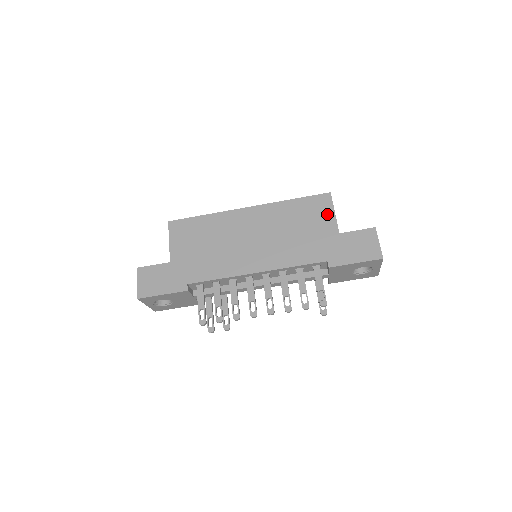
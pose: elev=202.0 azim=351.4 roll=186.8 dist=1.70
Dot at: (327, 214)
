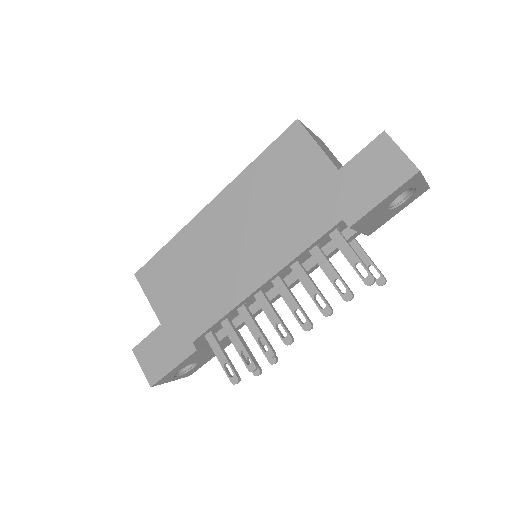
Dot at: (308, 153)
